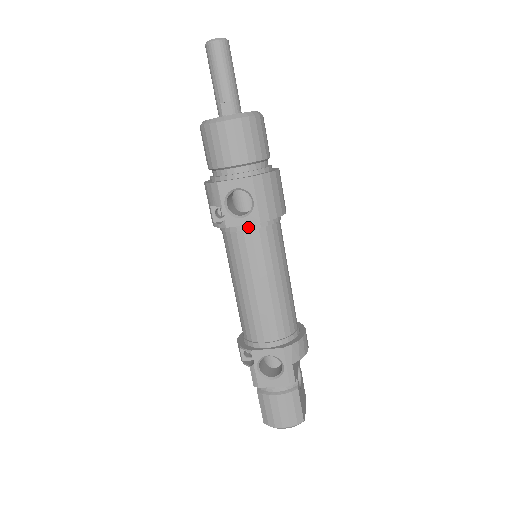
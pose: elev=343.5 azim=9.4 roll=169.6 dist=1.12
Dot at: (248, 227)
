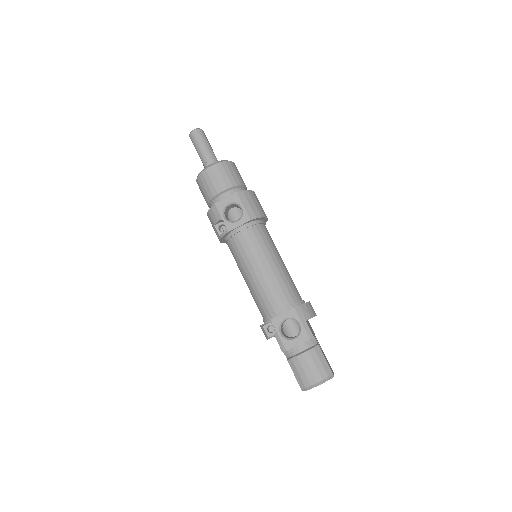
Dot at: (243, 227)
